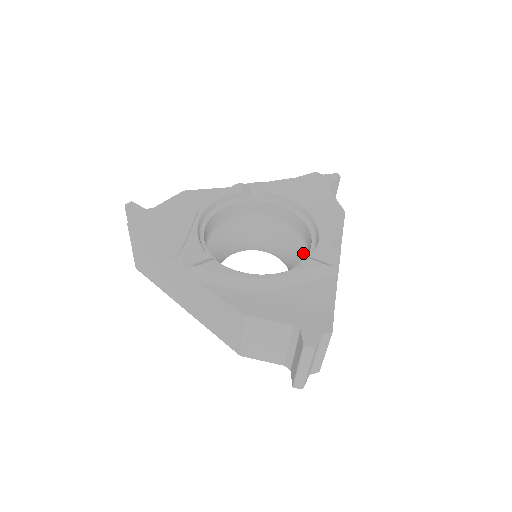
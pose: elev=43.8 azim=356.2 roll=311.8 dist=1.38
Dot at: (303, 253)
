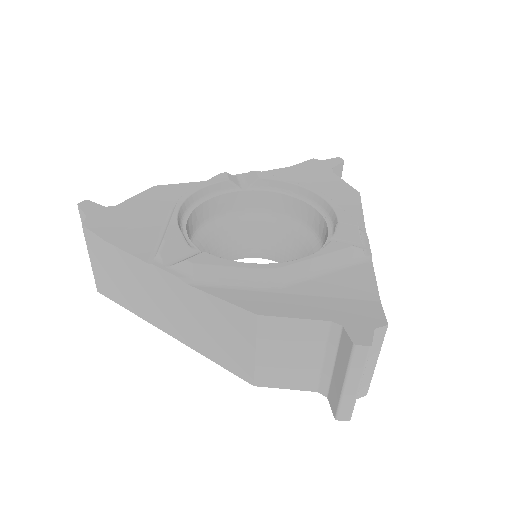
Dot at: (316, 246)
